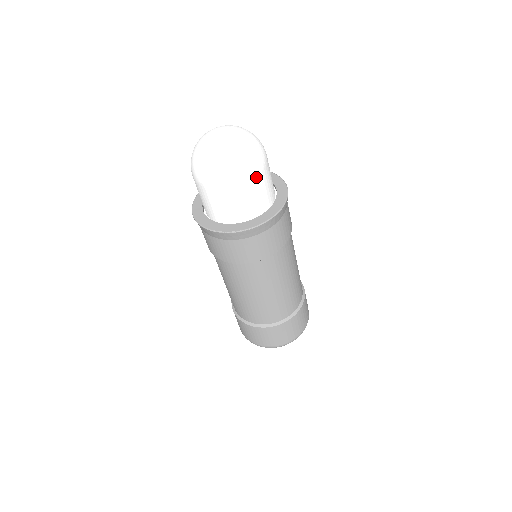
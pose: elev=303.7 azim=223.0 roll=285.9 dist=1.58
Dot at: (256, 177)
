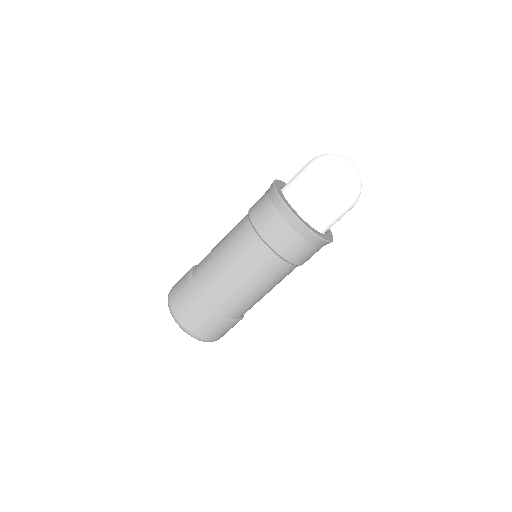
Dot at: occluded
